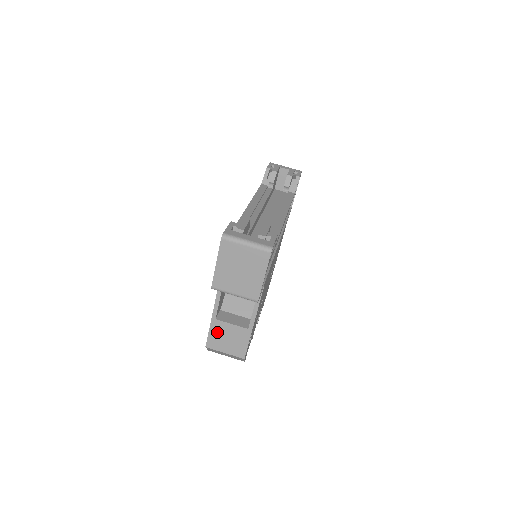
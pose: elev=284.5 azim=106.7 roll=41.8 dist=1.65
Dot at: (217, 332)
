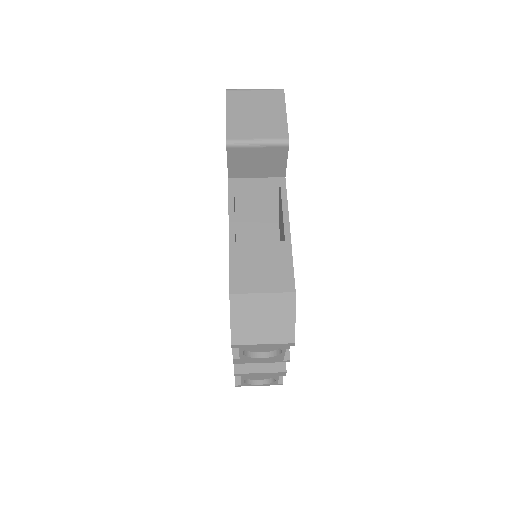
Dot at: (242, 262)
